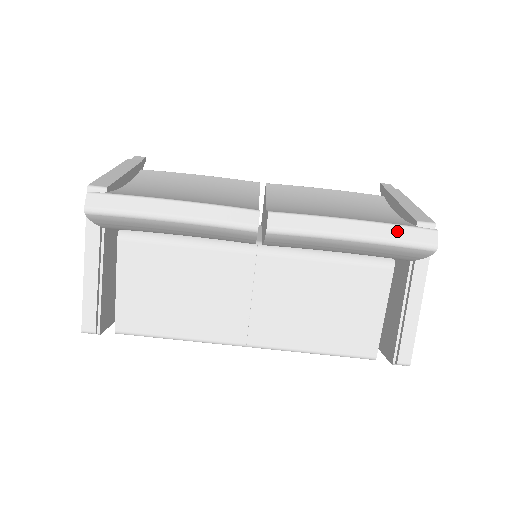
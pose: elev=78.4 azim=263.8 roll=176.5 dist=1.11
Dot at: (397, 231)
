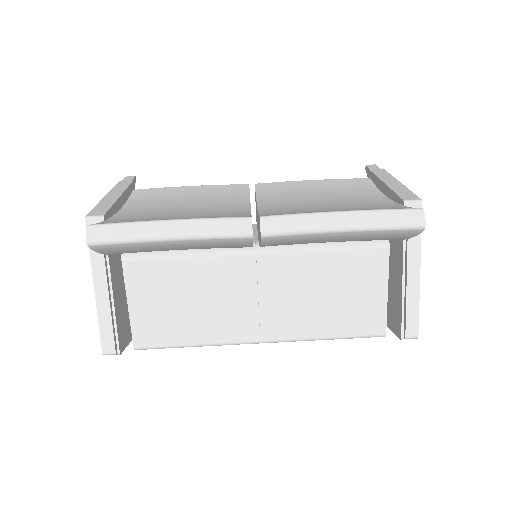
Dot at: (384, 216)
